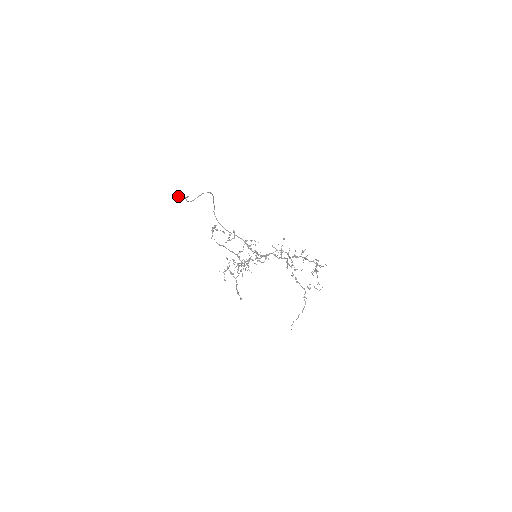
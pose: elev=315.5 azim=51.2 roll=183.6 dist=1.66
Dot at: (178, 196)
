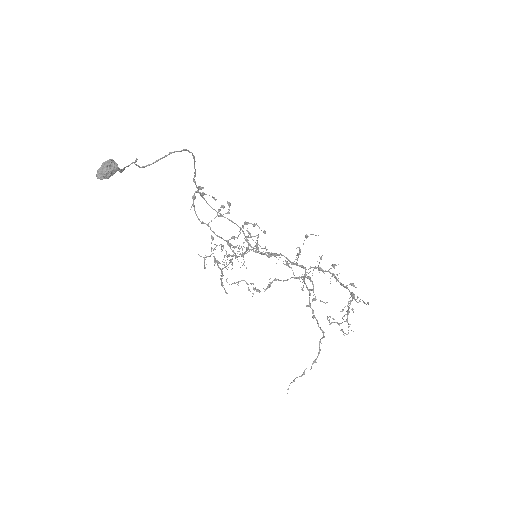
Dot at: (103, 168)
